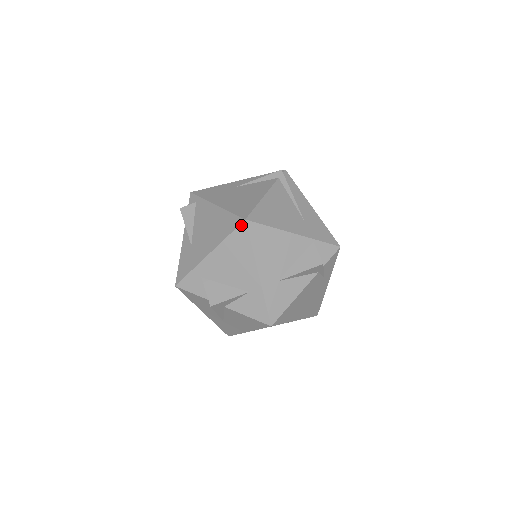
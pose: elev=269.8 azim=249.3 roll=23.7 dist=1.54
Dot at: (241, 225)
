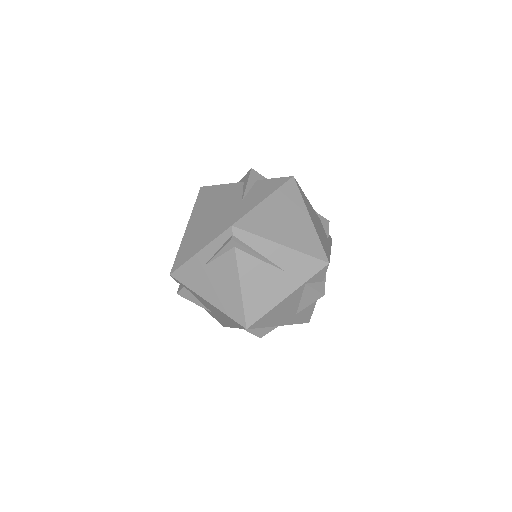
Dot at: occluded
